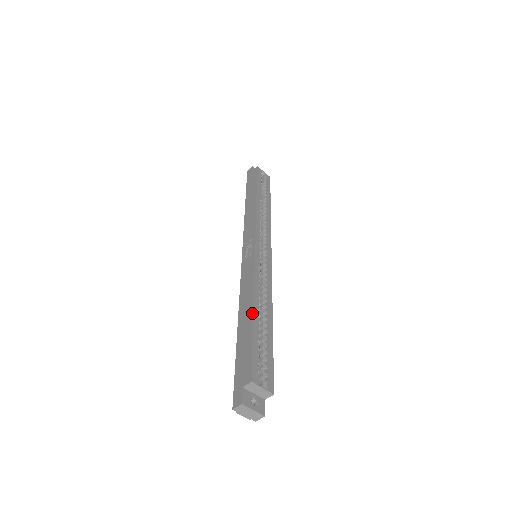
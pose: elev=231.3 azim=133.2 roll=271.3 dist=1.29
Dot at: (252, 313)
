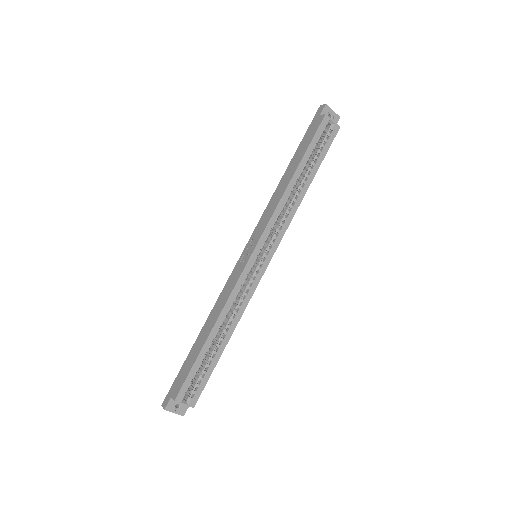
Dot at: (207, 337)
